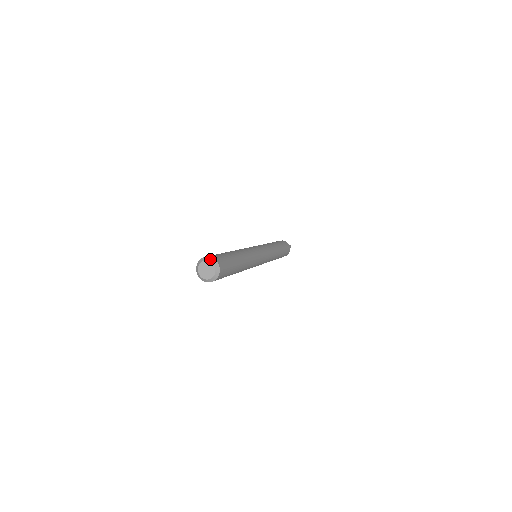
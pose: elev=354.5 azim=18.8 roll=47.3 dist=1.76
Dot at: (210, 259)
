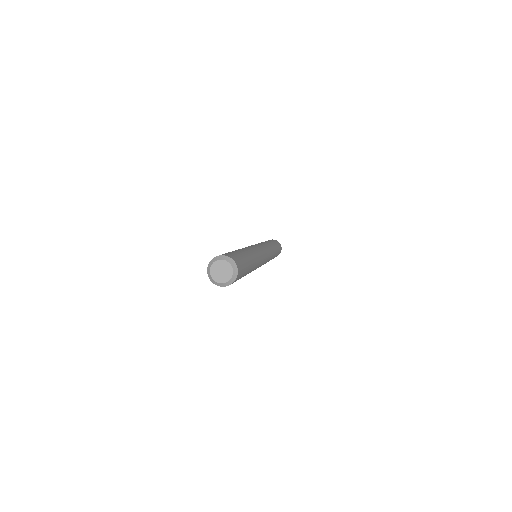
Dot at: (213, 260)
